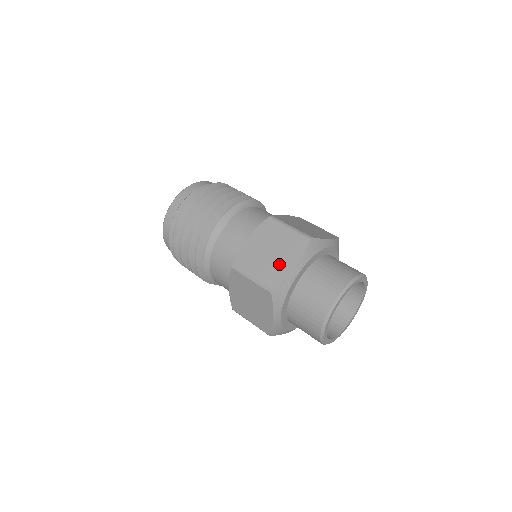
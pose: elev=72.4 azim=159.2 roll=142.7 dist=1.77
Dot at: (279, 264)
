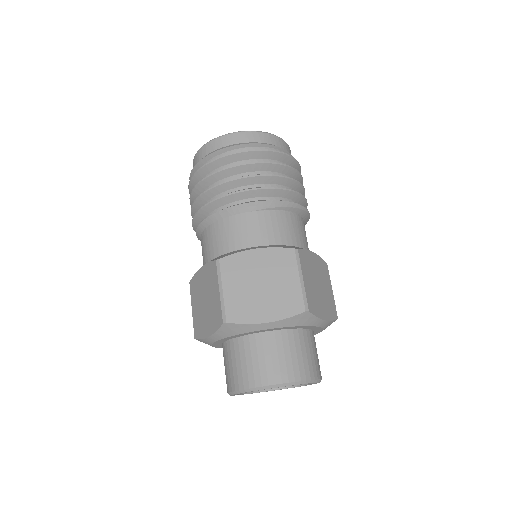
Dot at: (256, 305)
